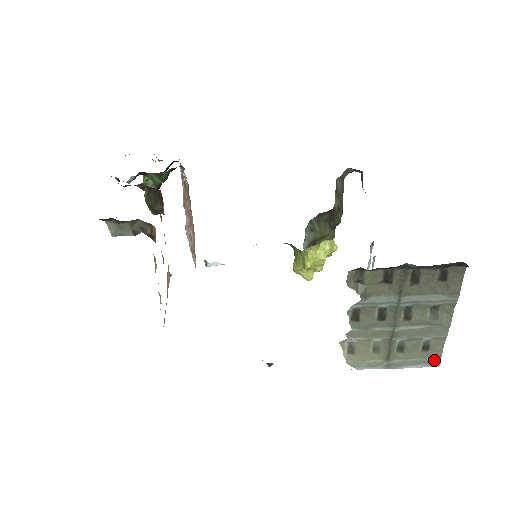
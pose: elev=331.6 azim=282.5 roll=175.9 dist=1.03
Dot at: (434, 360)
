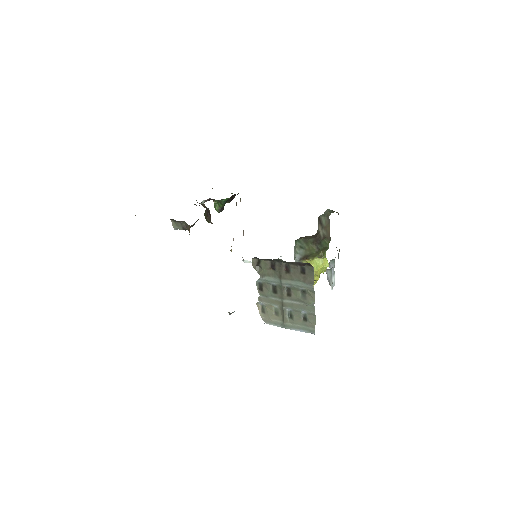
Dot at: (311, 329)
